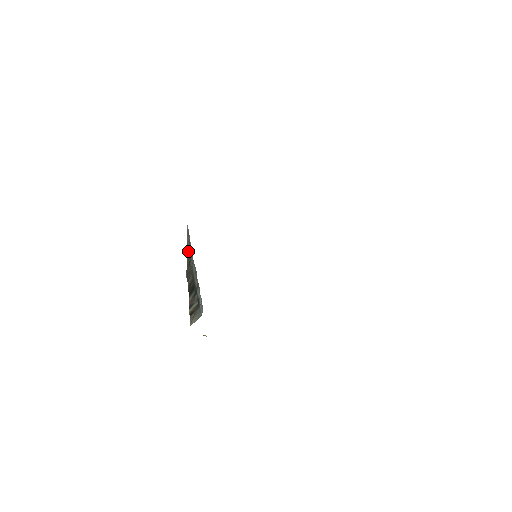
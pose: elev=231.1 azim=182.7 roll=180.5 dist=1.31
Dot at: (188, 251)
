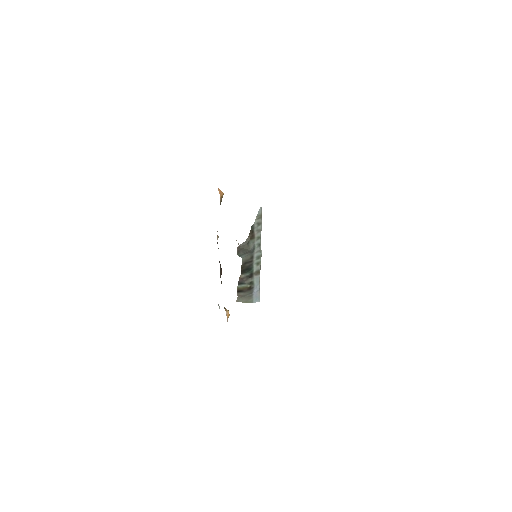
Dot at: (252, 231)
